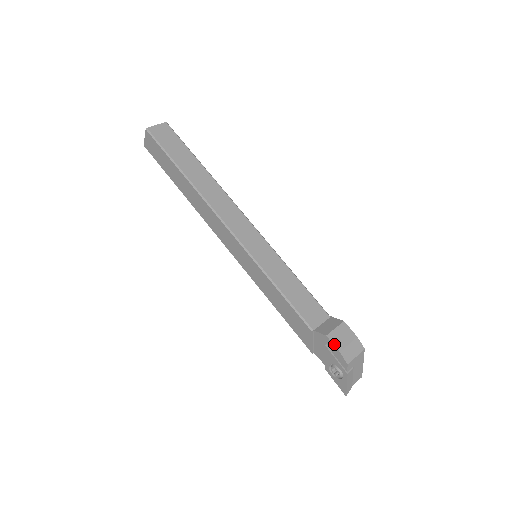
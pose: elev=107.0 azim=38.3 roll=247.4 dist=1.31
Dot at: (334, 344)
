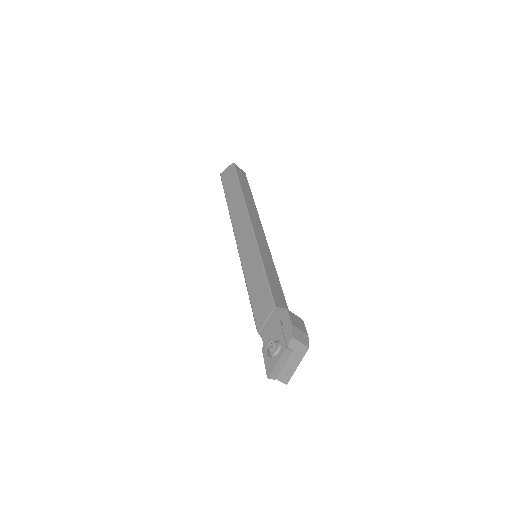
Dot at: (290, 317)
